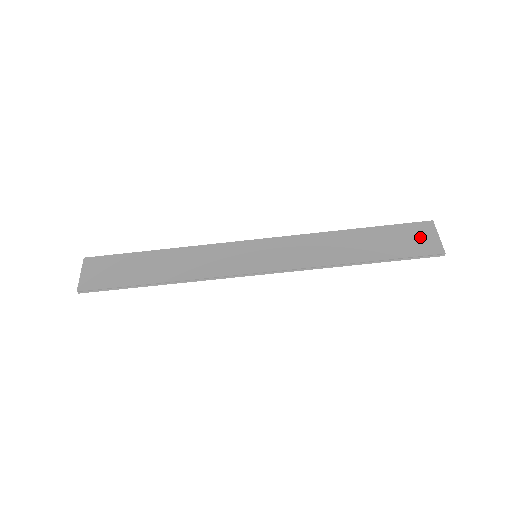
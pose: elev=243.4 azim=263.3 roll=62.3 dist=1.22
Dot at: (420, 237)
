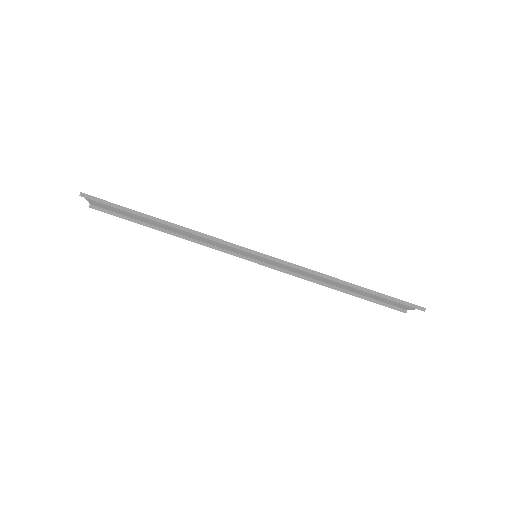
Dot at: (400, 304)
